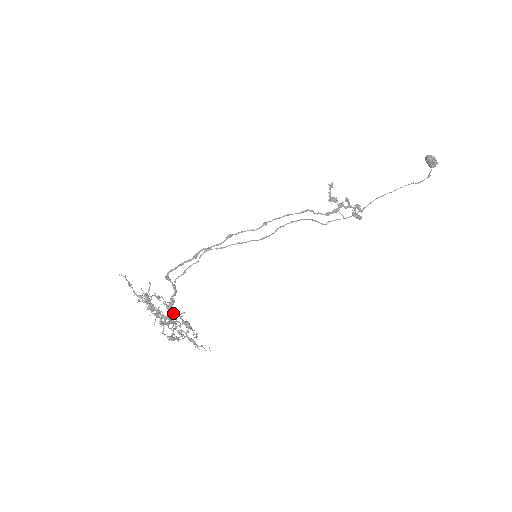
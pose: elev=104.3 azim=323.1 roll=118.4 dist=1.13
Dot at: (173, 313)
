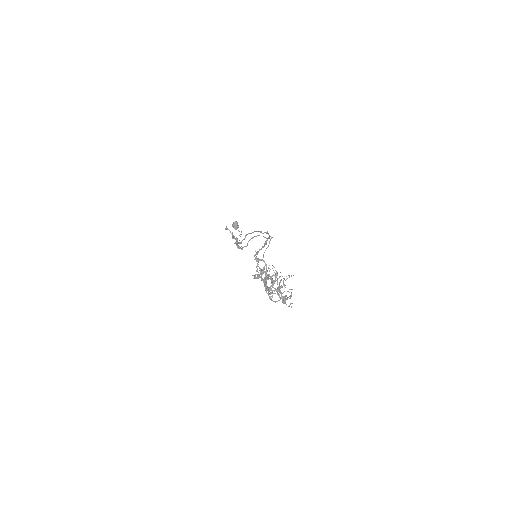
Dot at: occluded
